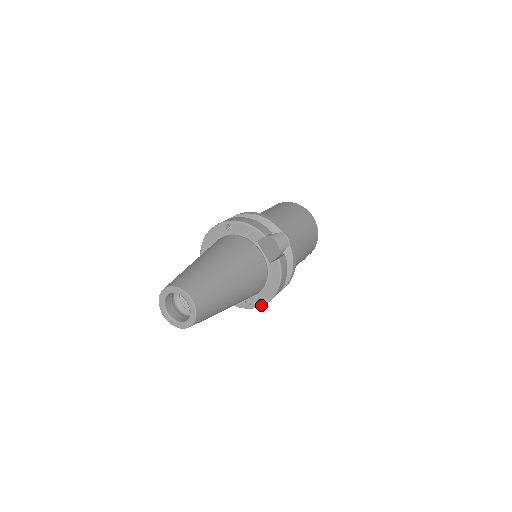
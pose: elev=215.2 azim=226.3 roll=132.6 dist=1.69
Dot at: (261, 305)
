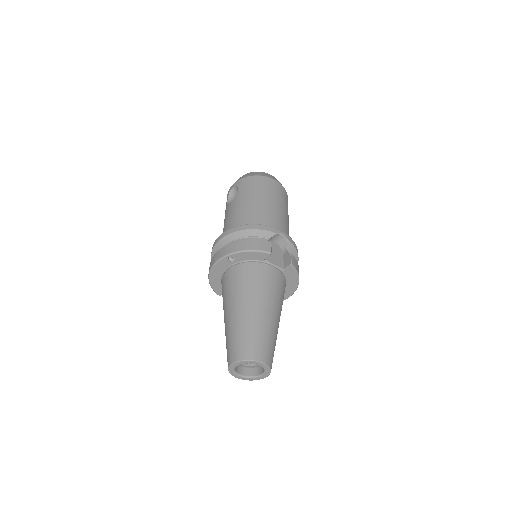
Dot at: (287, 298)
